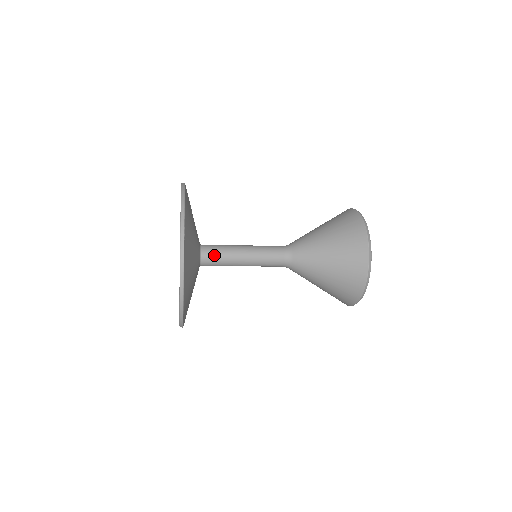
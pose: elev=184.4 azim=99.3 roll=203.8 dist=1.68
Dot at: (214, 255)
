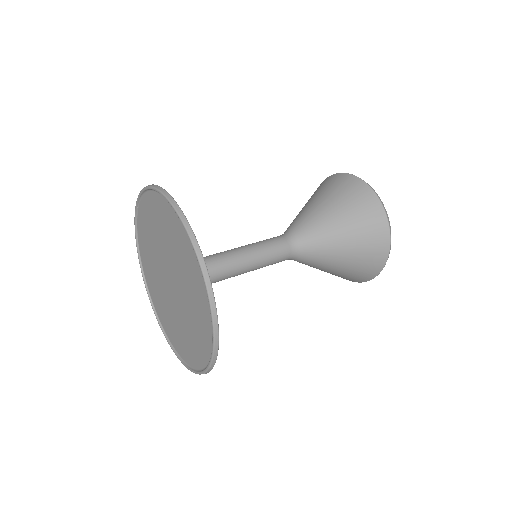
Dot at: (215, 276)
